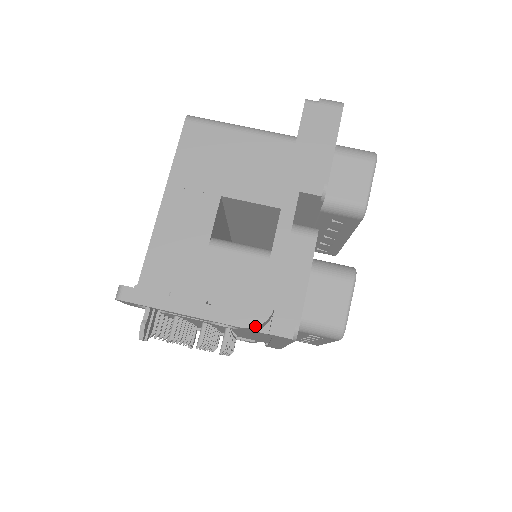
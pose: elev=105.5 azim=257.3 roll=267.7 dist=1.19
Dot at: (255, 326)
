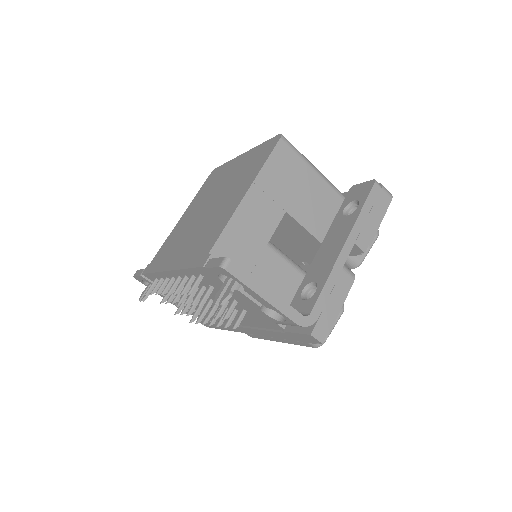
Dot at: (305, 326)
